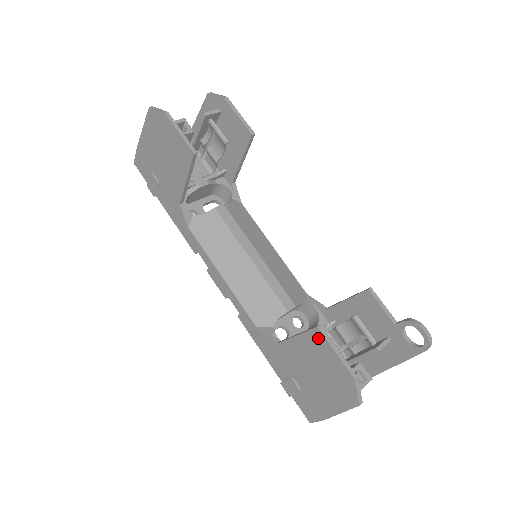
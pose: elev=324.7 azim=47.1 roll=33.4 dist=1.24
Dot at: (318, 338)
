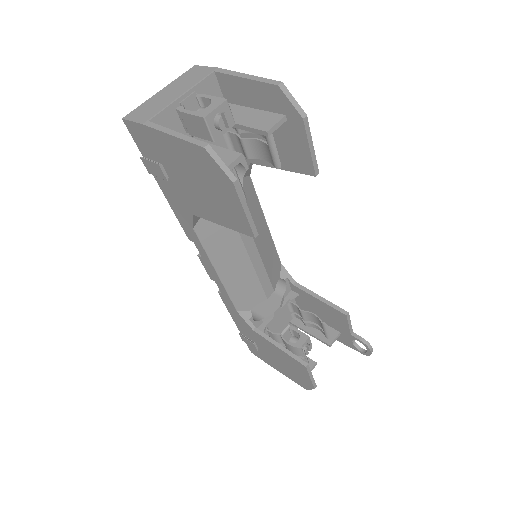
Dot at: (301, 367)
